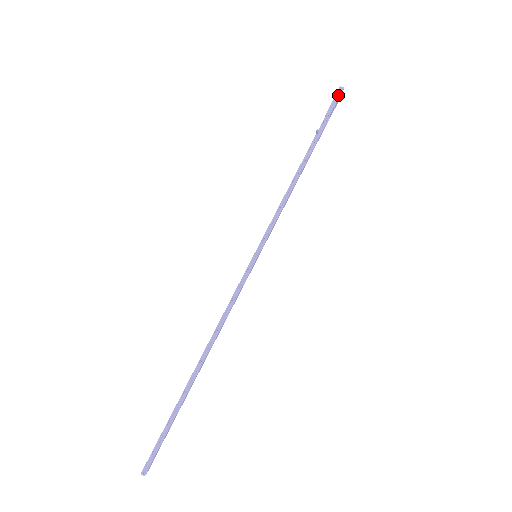
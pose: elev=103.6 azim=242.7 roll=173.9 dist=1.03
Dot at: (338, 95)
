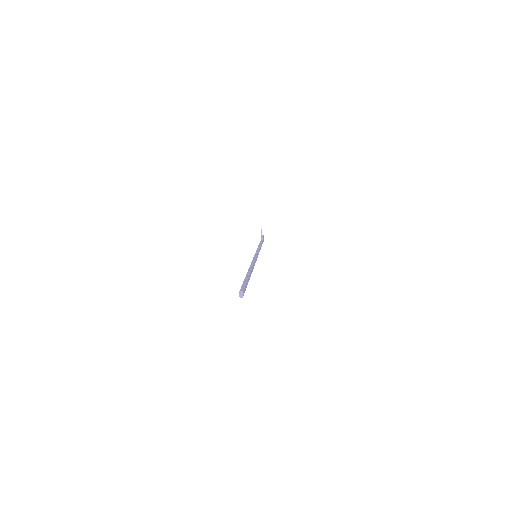
Dot at: (263, 235)
